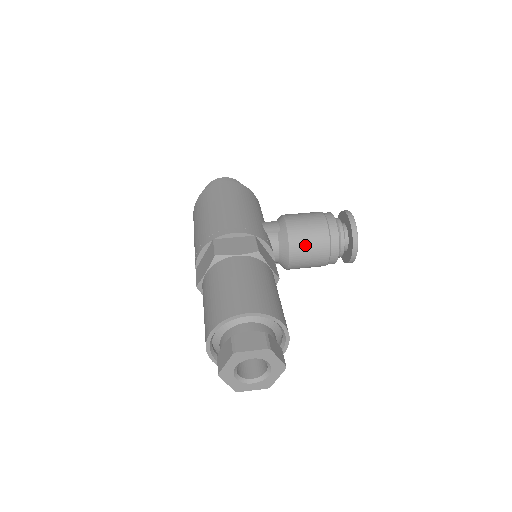
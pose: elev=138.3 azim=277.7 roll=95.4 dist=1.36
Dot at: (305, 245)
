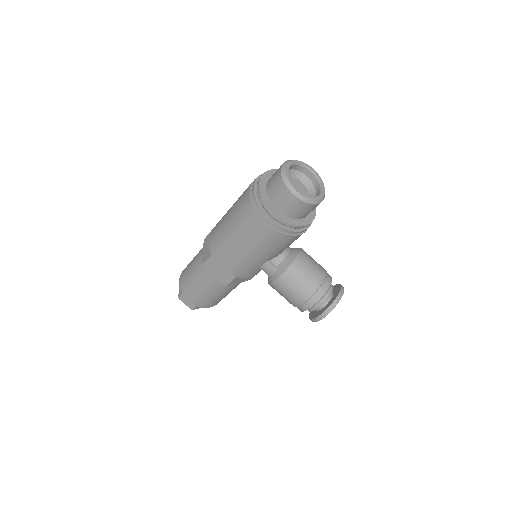
Dot at: occluded
